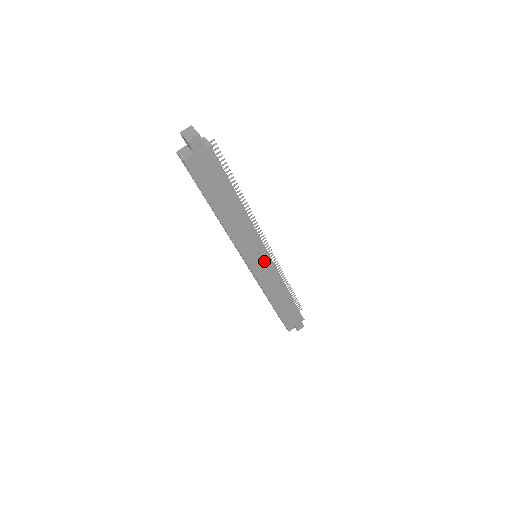
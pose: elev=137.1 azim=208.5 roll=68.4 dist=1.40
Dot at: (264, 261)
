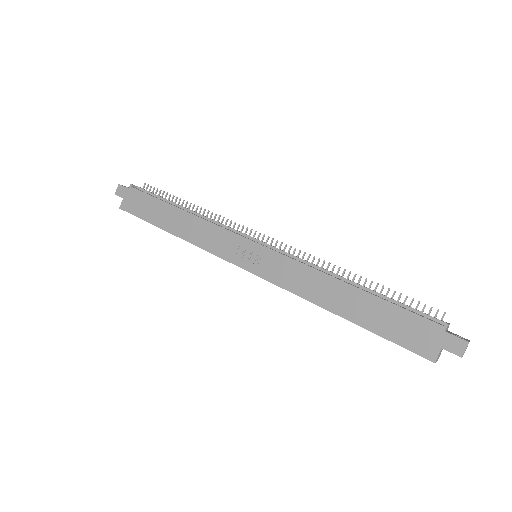
Dot at: (258, 253)
